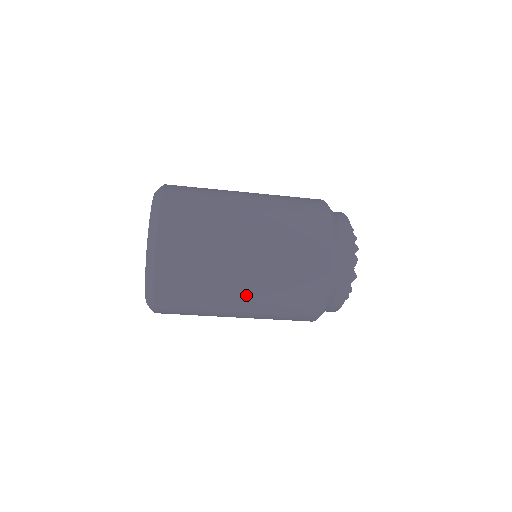
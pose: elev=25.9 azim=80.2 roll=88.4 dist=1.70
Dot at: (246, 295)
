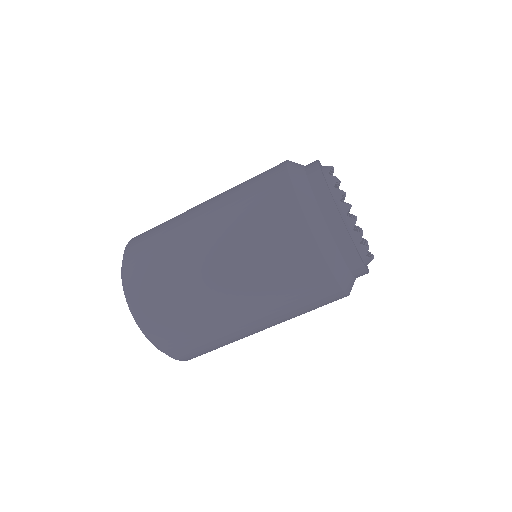
Dot at: (208, 238)
